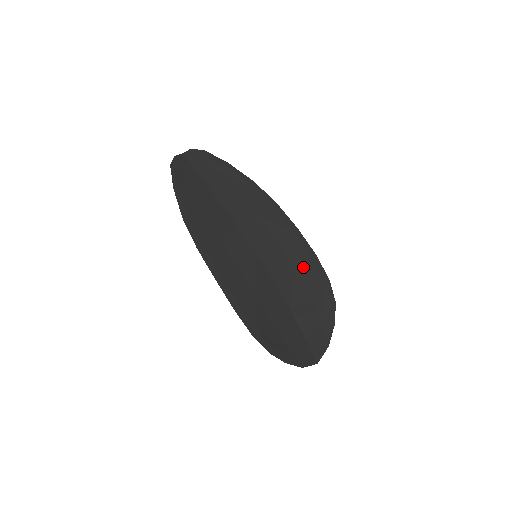
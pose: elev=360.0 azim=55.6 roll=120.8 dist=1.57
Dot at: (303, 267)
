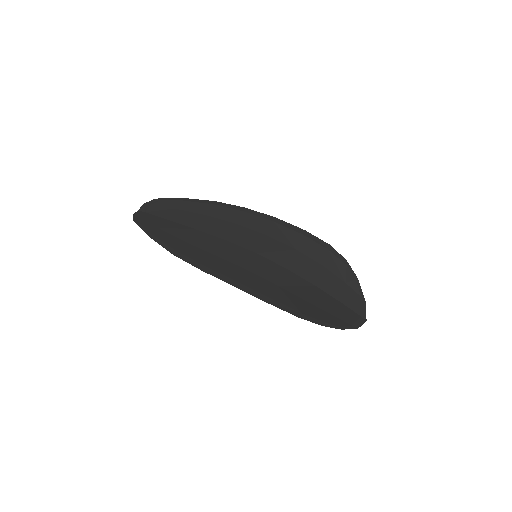
Dot at: (301, 245)
